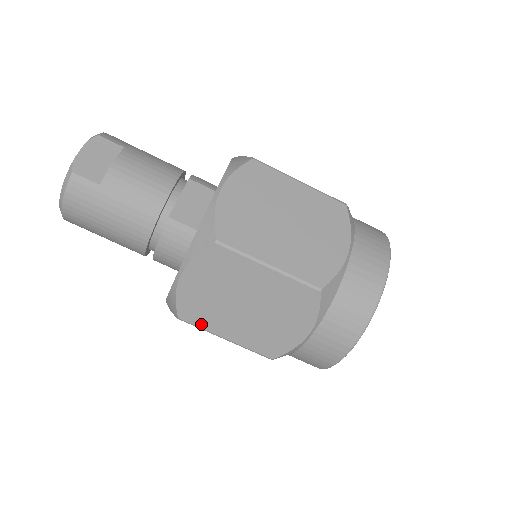
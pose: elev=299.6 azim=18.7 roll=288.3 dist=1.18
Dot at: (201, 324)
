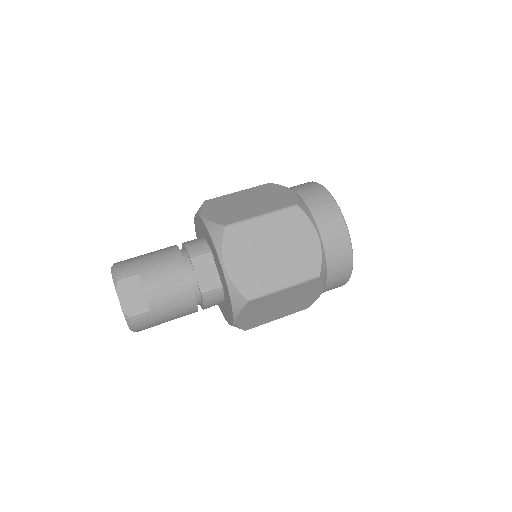
Dot at: (260, 324)
